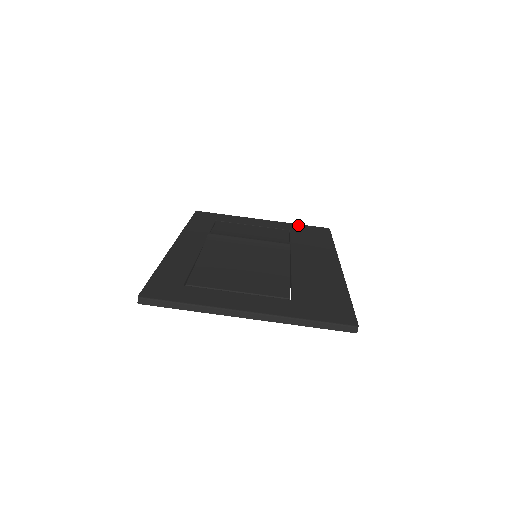
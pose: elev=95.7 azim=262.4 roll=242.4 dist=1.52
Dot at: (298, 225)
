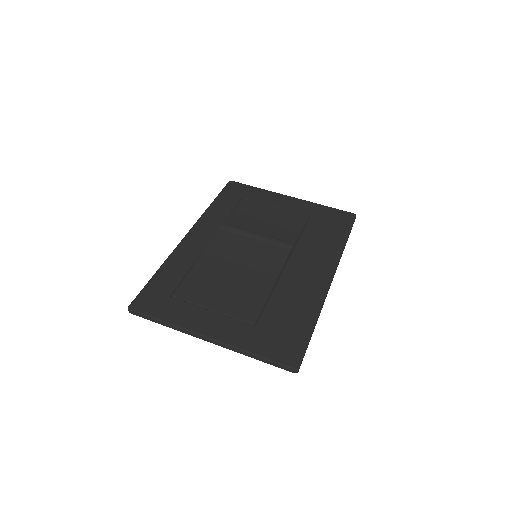
Dot at: (324, 208)
